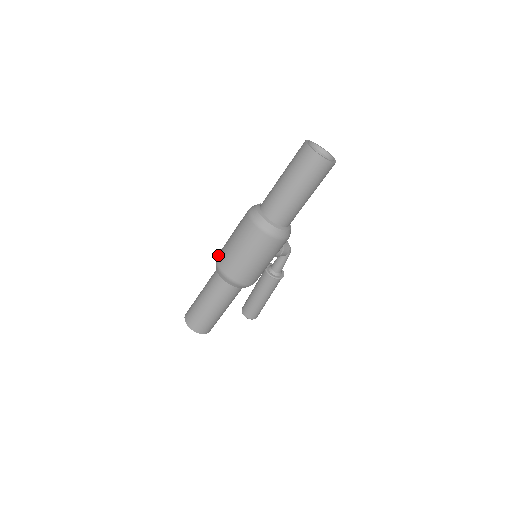
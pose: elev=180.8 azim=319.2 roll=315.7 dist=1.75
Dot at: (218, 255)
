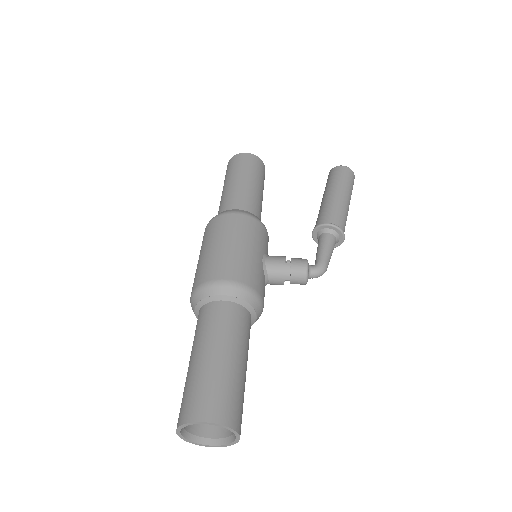
Dot at: (208, 225)
